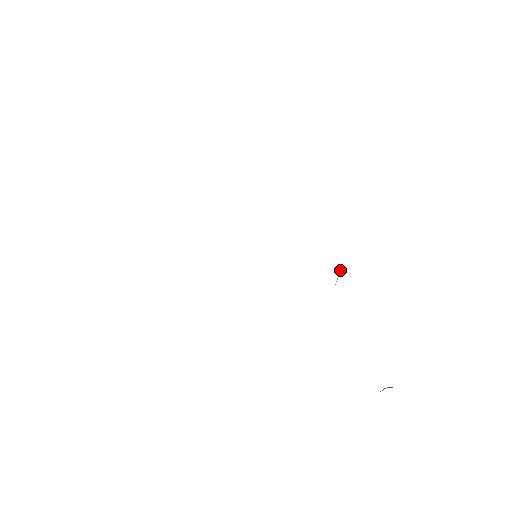
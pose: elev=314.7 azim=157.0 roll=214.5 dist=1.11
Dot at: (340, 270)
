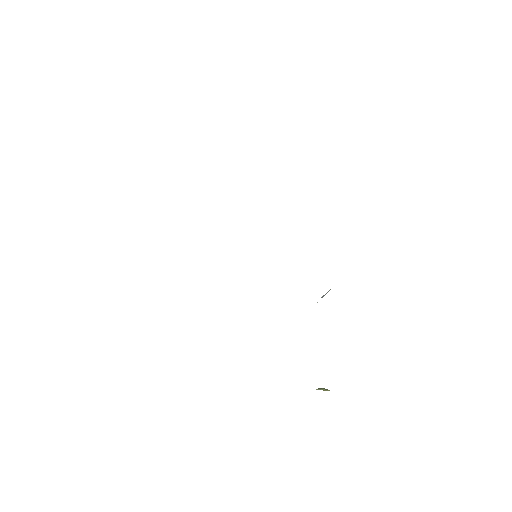
Dot at: (327, 292)
